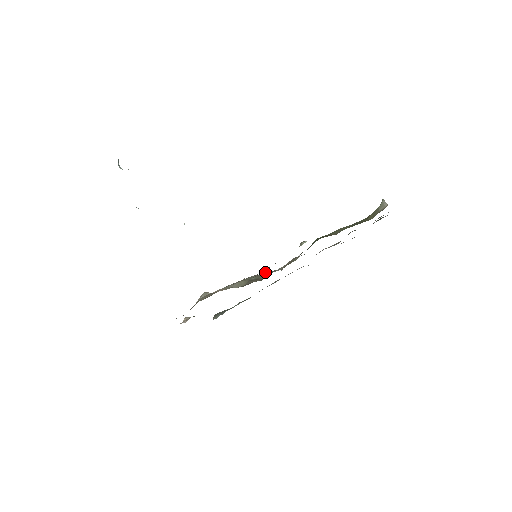
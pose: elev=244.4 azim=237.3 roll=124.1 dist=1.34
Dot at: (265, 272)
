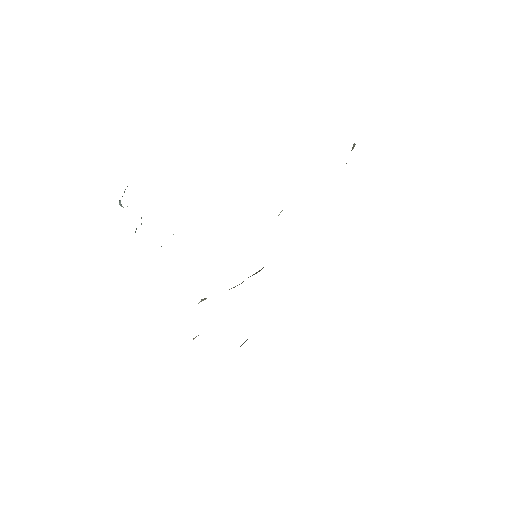
Dot at: occluded
